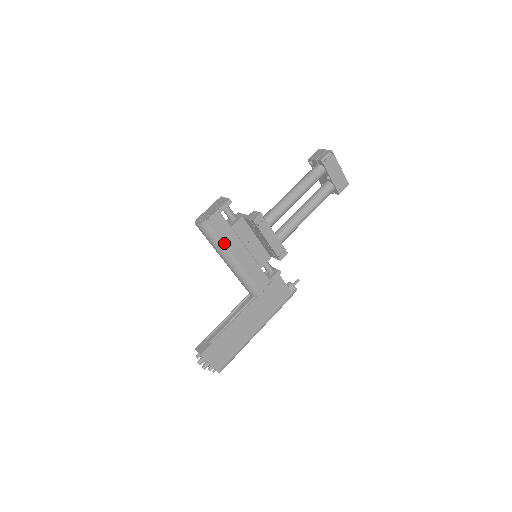
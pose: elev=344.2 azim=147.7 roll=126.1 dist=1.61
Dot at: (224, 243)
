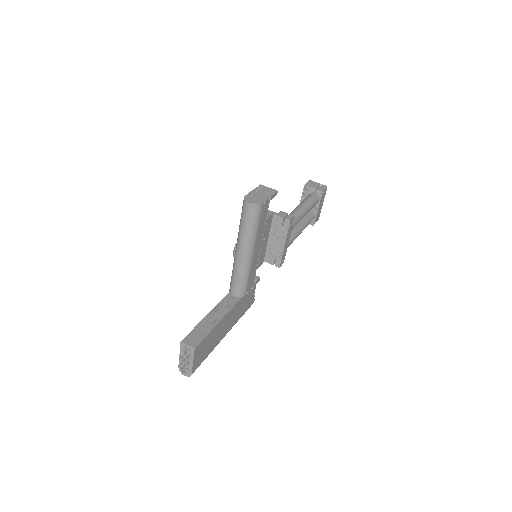
Dot at: (258, 232)
